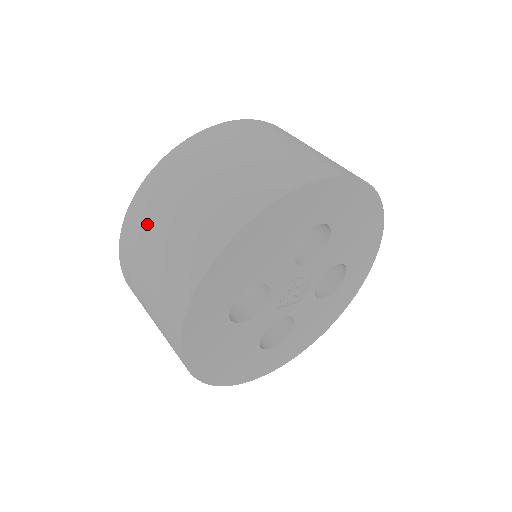
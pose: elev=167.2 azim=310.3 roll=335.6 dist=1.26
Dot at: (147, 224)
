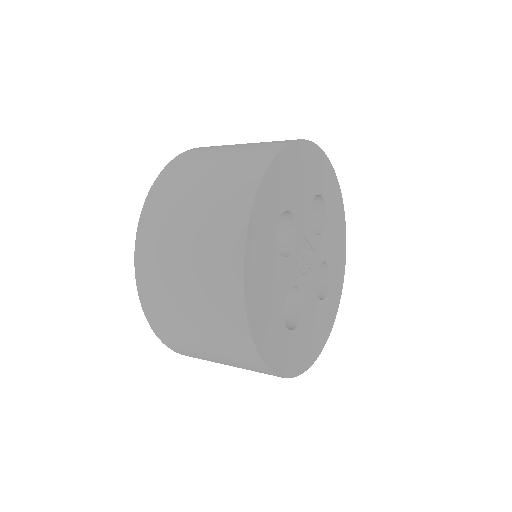
Dot at: (184, 343)
